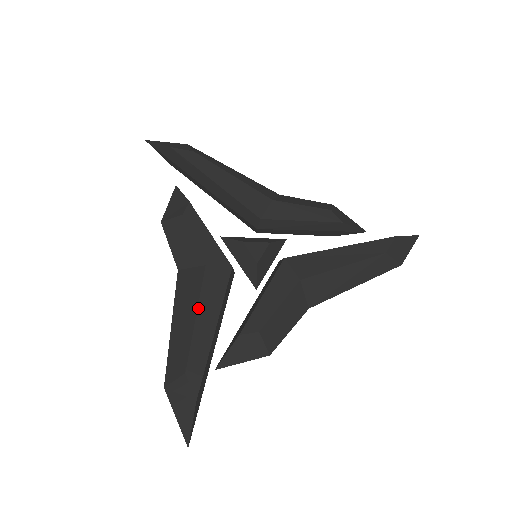
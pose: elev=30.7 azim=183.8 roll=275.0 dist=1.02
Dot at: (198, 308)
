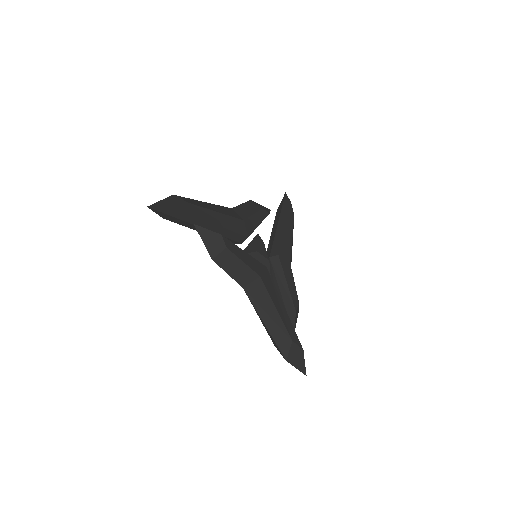
Dot at: (223, 214)
